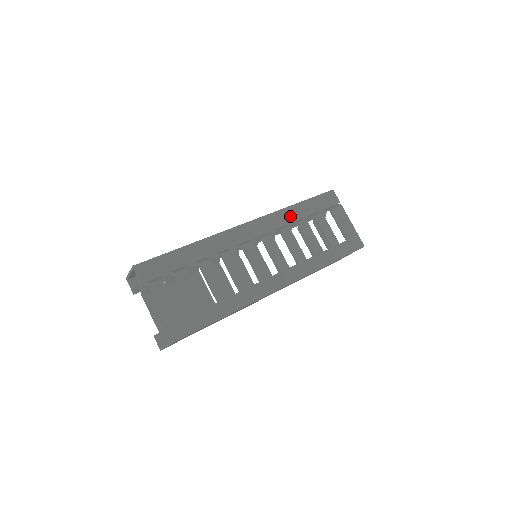
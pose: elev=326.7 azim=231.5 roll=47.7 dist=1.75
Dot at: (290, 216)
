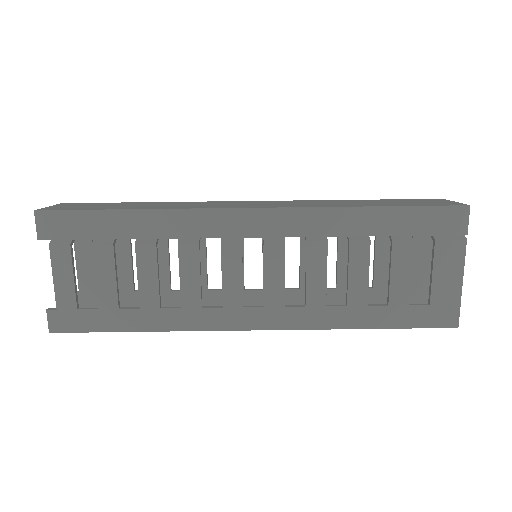
Dot at: (341, 225)
